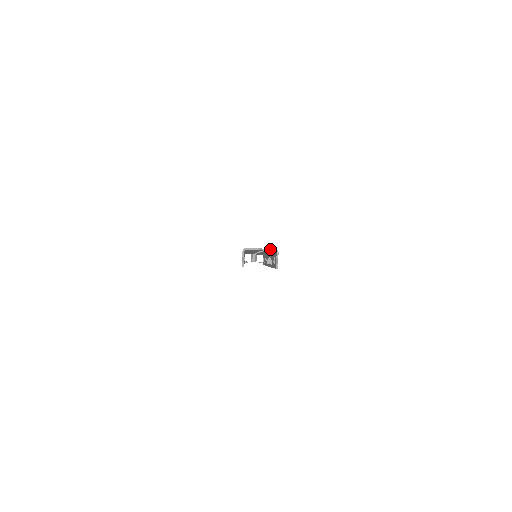
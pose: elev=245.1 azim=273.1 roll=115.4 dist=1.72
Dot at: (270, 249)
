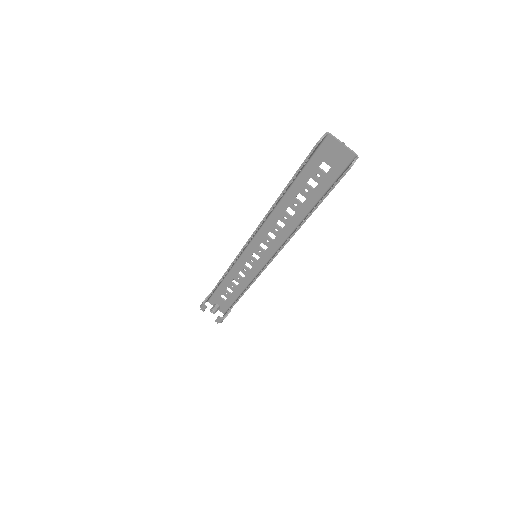
Dot at: (352, 150)
